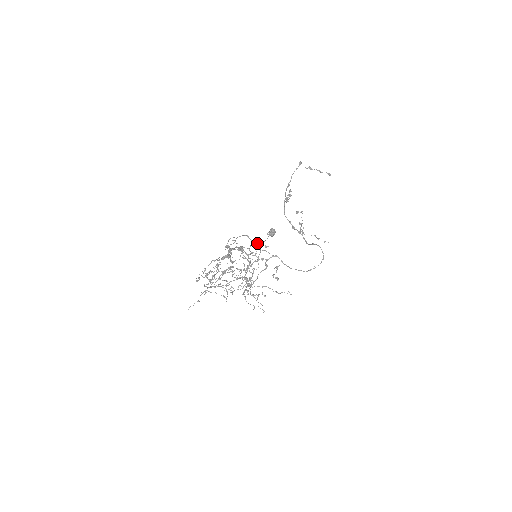
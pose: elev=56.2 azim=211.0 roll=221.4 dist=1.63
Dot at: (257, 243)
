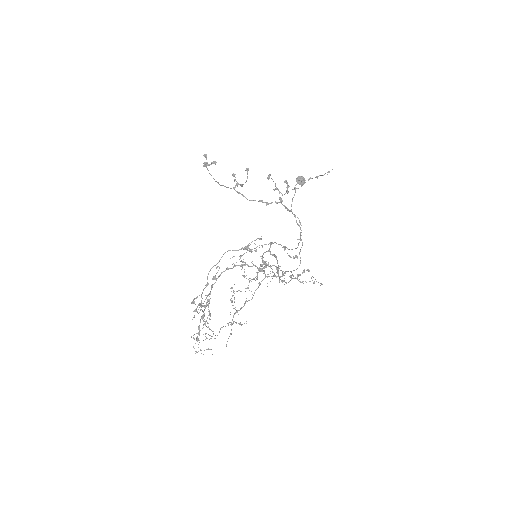
Dot at: (246, 246)
